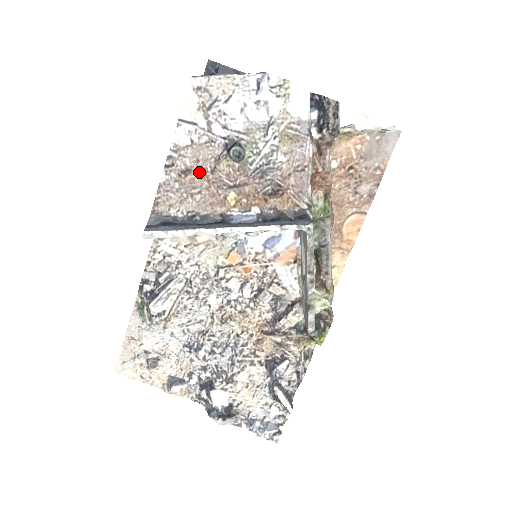
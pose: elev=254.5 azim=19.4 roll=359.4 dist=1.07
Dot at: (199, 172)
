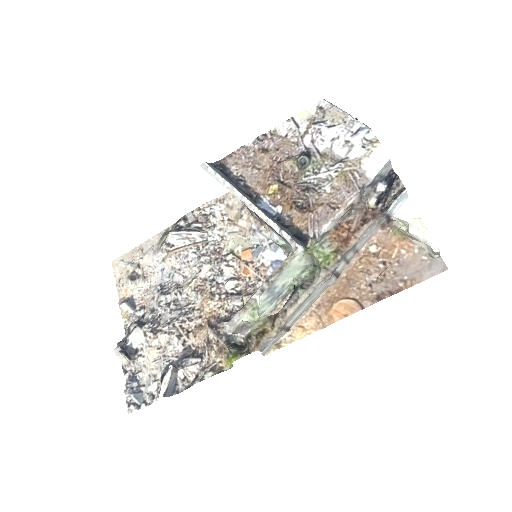
Dot at: (271, 156)
